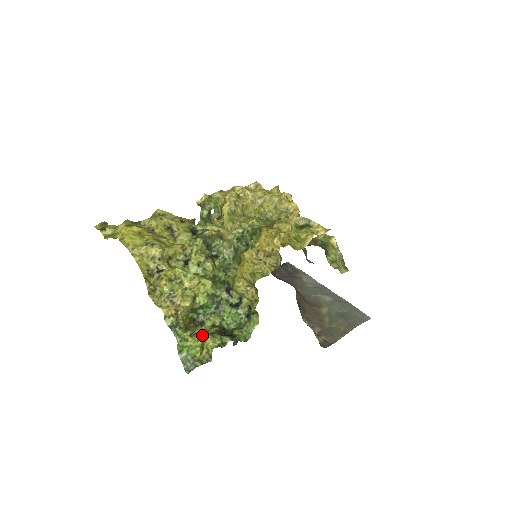
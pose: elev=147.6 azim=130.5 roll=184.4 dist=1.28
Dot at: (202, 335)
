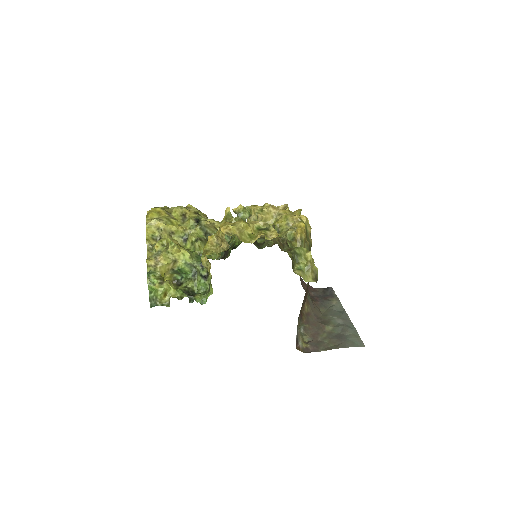
Dot at: (165, 285)
